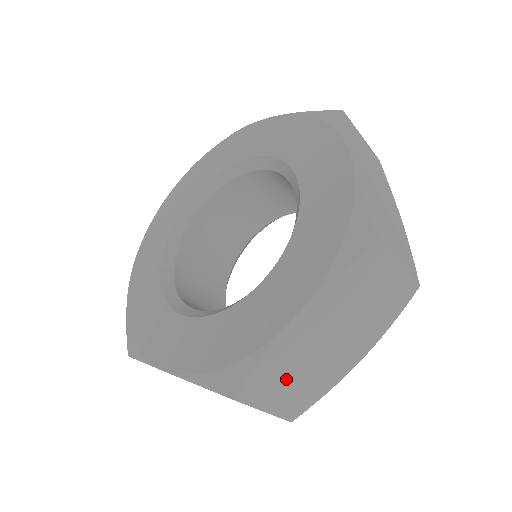
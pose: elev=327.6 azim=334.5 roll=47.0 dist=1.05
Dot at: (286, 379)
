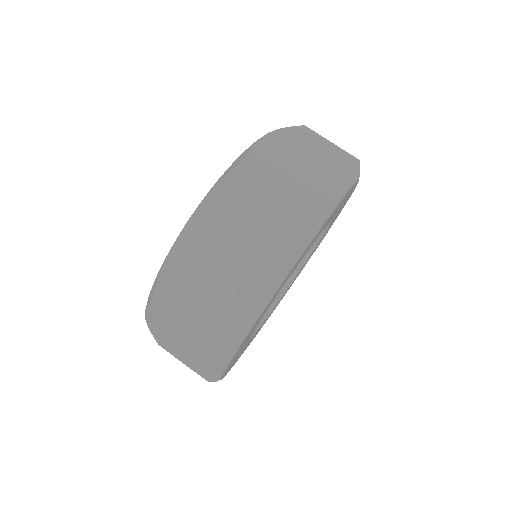
Dot at: (178, 353)
